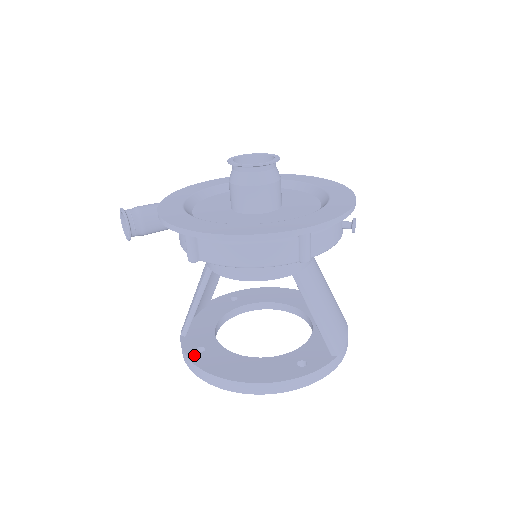
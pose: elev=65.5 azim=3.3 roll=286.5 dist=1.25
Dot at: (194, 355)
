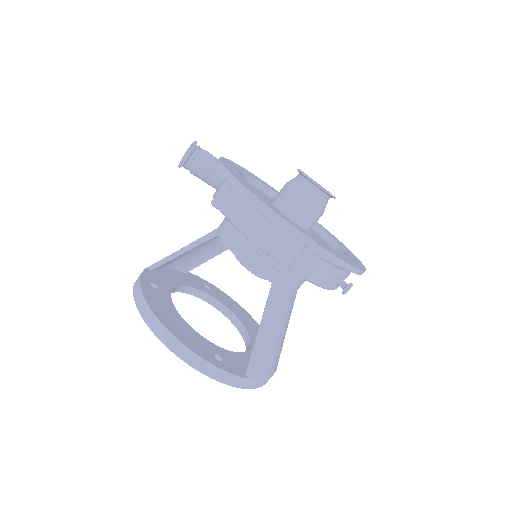
Dot at: (146, 283)
